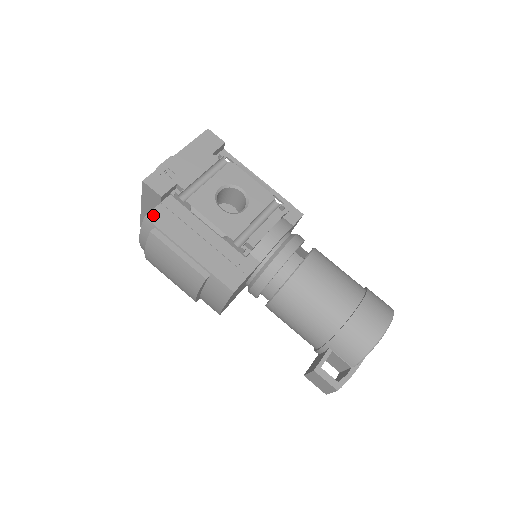
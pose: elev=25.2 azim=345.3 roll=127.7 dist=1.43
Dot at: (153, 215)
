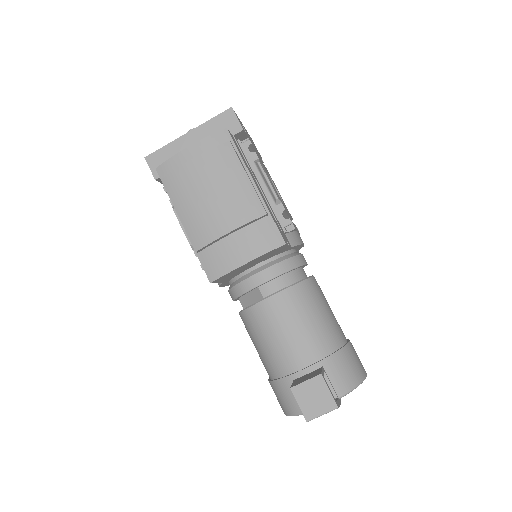
Dot at: (231, 135)
